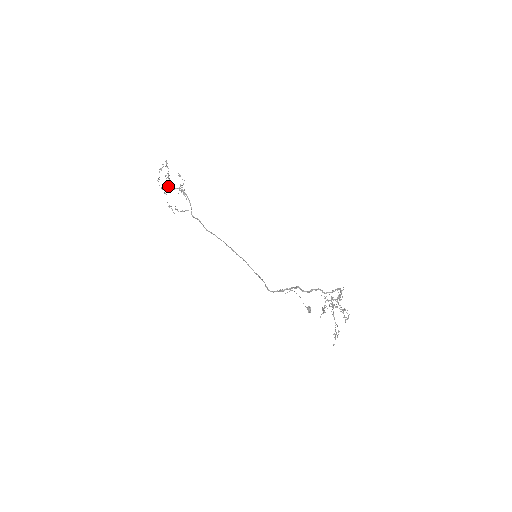
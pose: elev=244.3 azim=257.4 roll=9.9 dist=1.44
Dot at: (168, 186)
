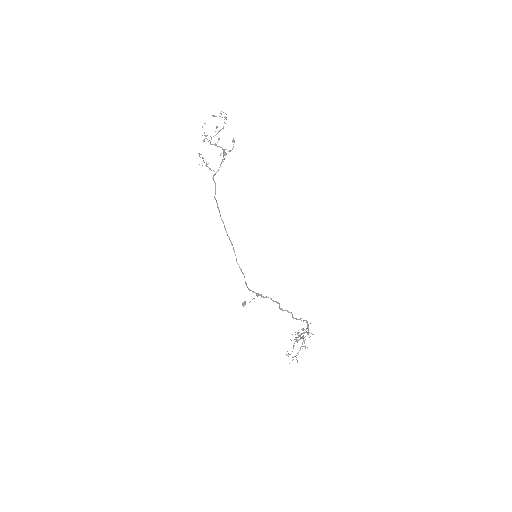
Dot at: occluded
